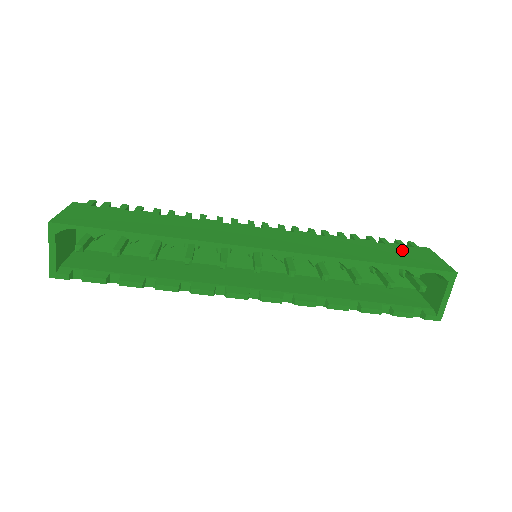
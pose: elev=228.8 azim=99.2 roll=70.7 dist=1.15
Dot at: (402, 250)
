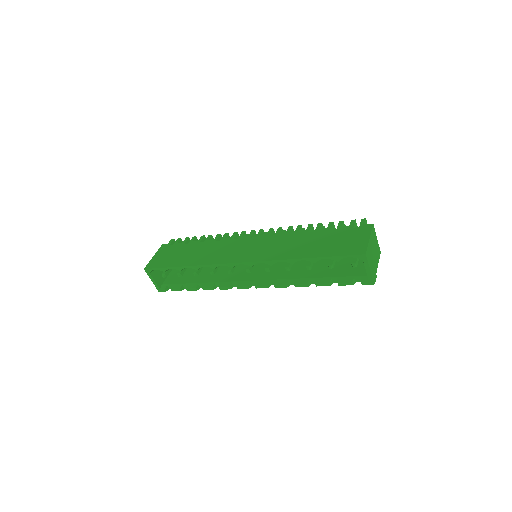
Dot at: (343, 235)
